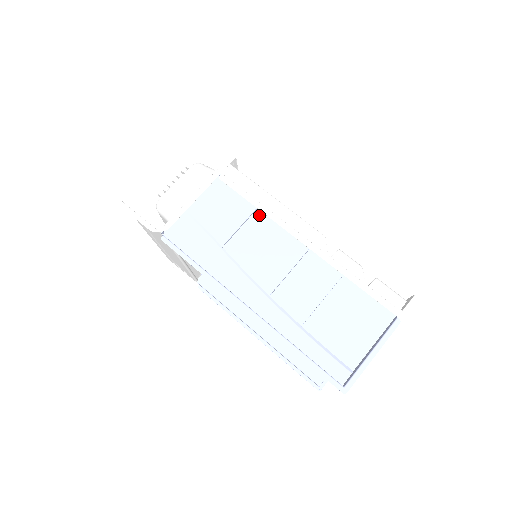
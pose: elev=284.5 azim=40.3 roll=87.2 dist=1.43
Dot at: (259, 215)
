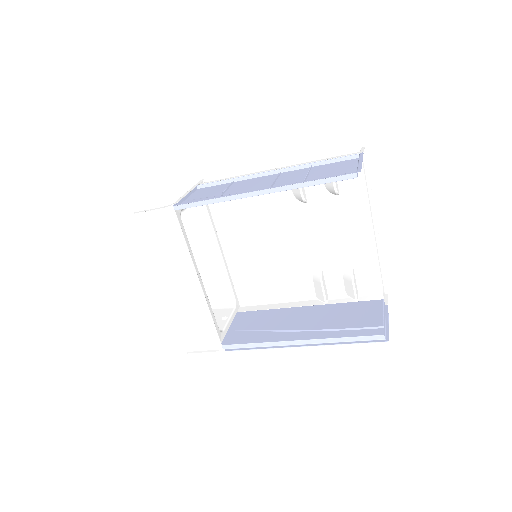
Dot at: (237, 182)
